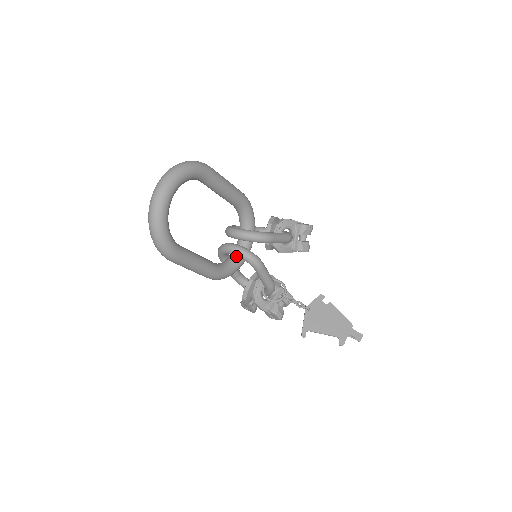
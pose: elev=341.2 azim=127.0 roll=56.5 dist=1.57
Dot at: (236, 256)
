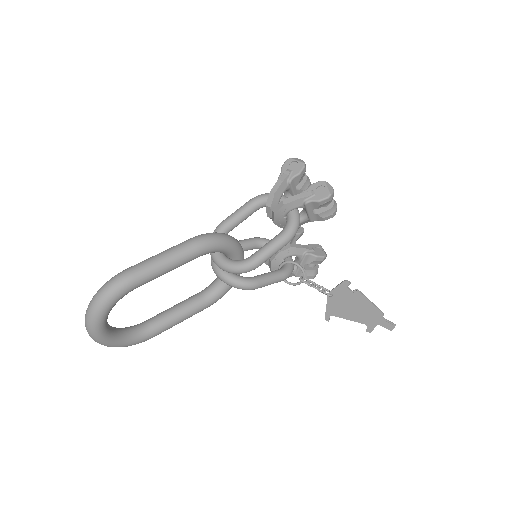
Dot at: occluded
